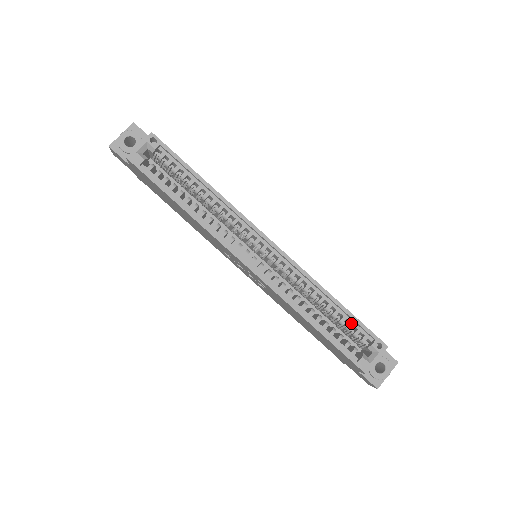
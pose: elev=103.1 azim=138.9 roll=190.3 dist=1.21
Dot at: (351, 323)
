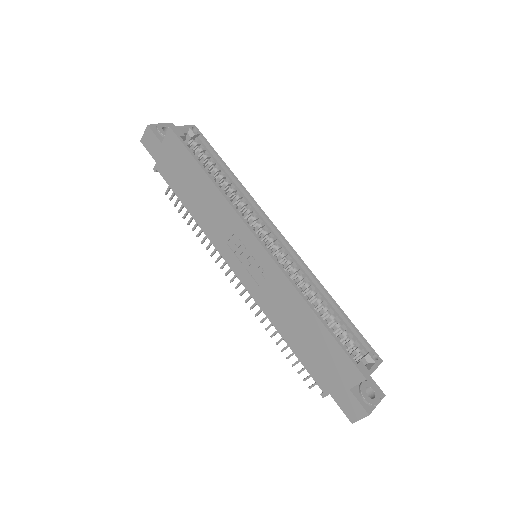
Dot at: (348, 329)
